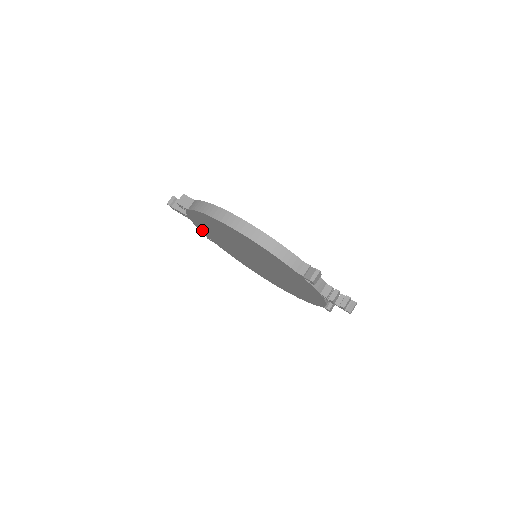
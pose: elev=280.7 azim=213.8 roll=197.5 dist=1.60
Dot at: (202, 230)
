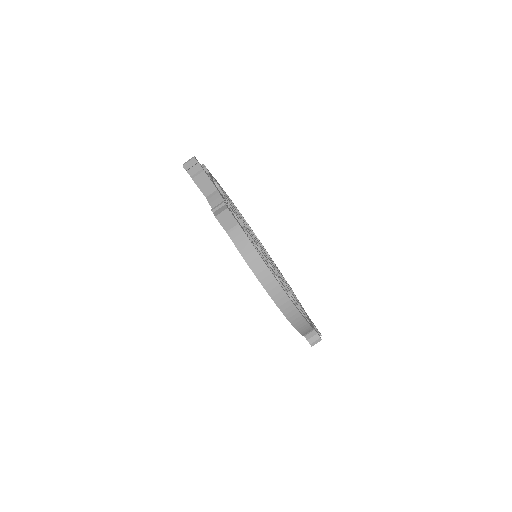
Dot at: occluded
